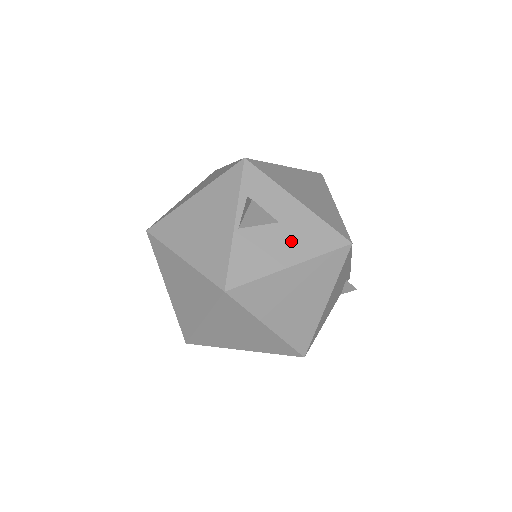
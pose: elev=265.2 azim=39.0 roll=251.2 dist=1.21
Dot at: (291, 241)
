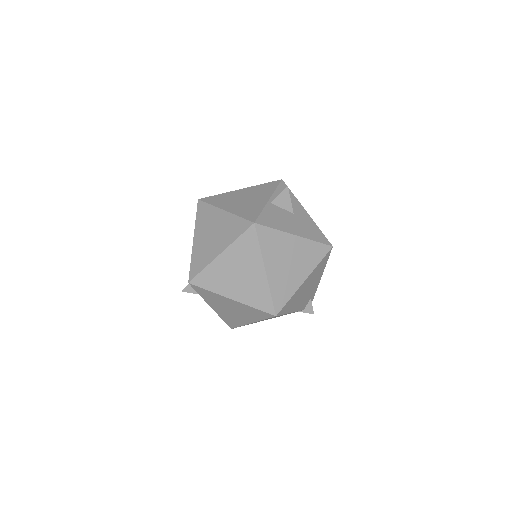
Dot at: (298, 225)
